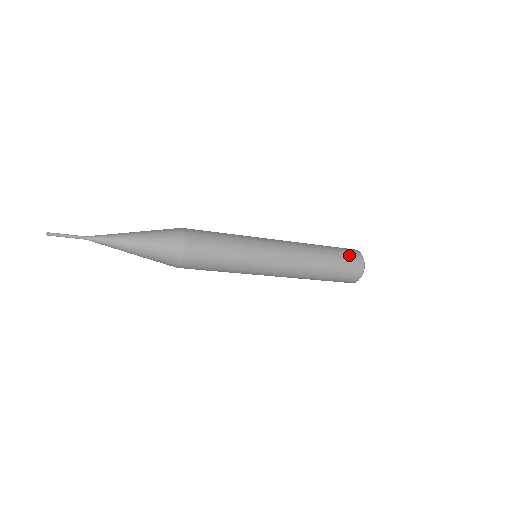
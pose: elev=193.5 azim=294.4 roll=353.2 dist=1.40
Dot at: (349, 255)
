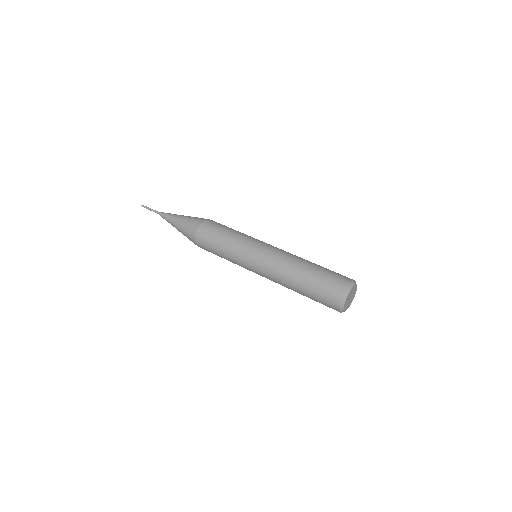
Dot at: (325, 305)
